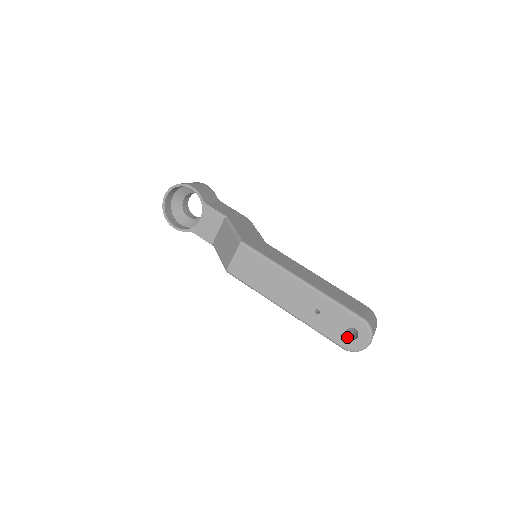
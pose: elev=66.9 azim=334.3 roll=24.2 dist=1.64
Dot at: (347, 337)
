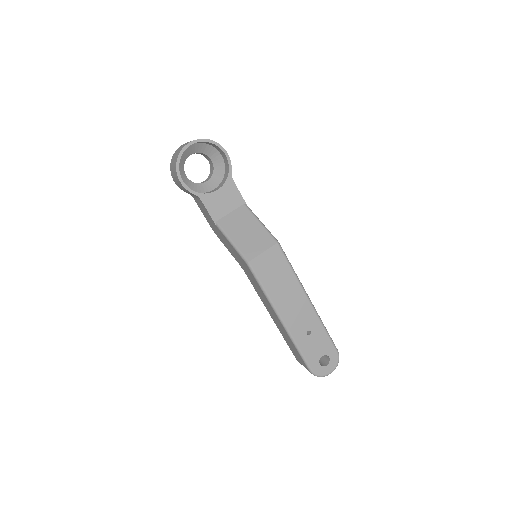
Dot at: occluded
